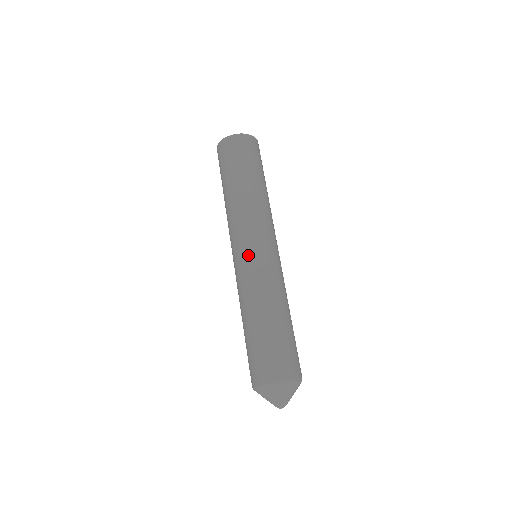
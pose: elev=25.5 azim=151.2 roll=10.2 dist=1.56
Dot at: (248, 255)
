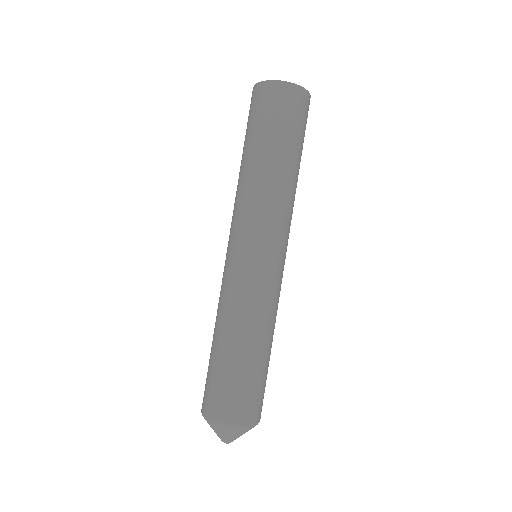
Dot at: (256, 263)
